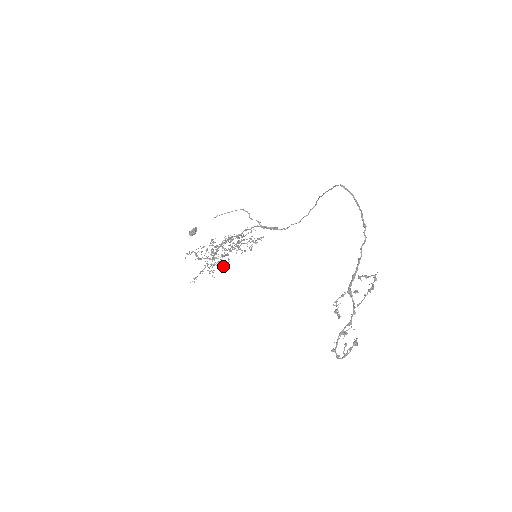
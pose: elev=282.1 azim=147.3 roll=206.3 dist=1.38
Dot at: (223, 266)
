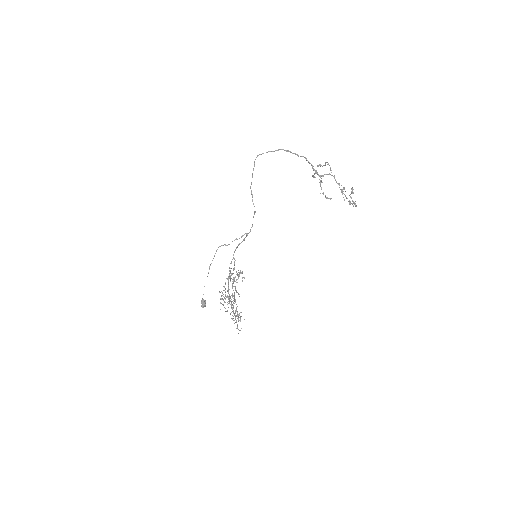
Dot at: occluded
